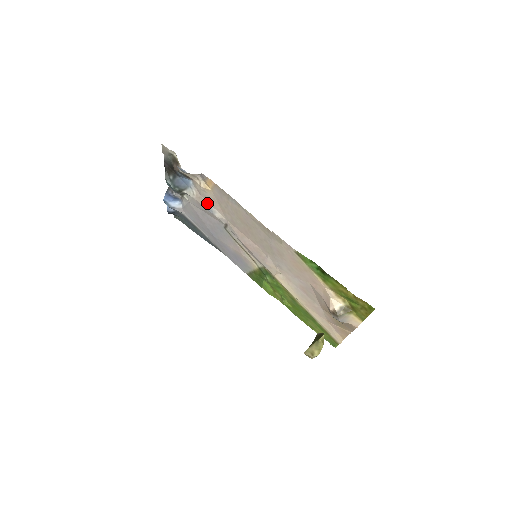
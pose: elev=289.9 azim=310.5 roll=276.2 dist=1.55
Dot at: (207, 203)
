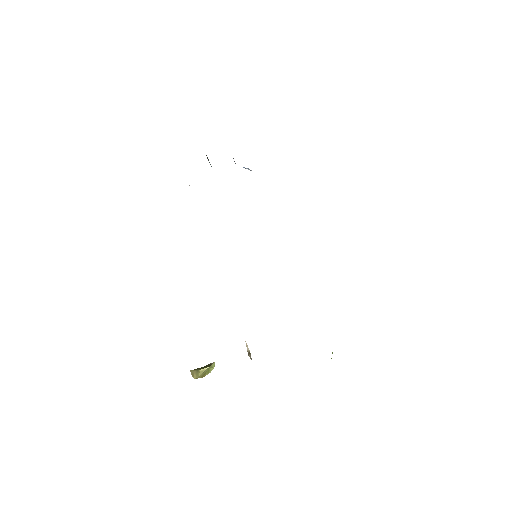
Dot at: occluded
